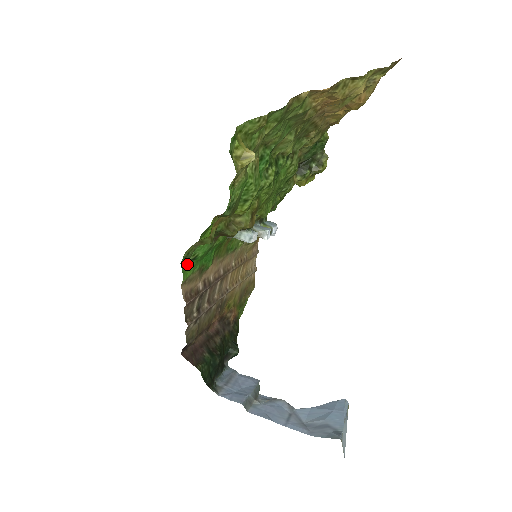
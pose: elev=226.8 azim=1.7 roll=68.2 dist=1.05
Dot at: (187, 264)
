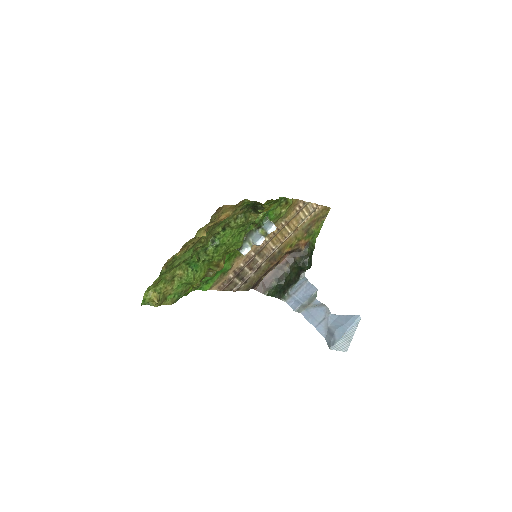
Dot at: (204, 285)
